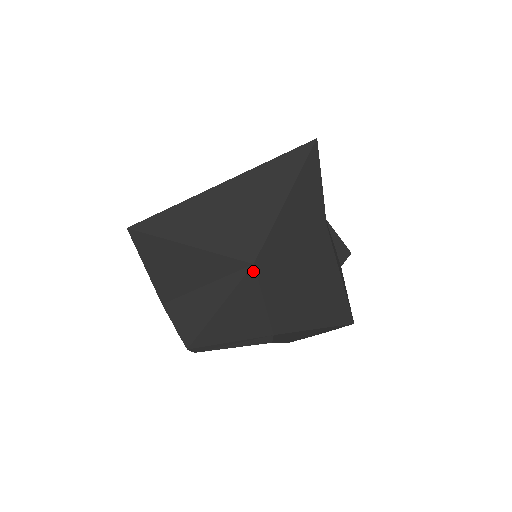
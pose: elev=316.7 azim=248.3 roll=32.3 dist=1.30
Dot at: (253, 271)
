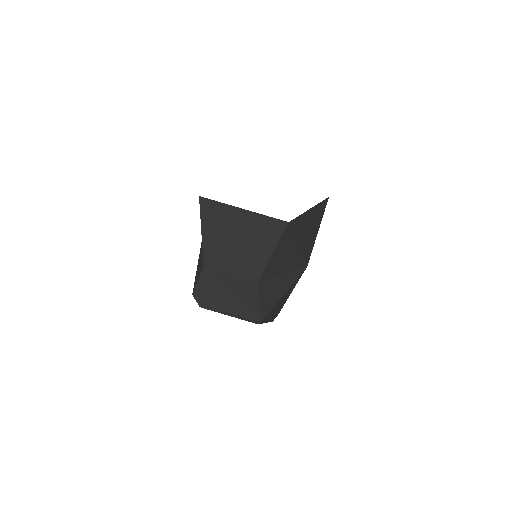
Dot at: occluded
